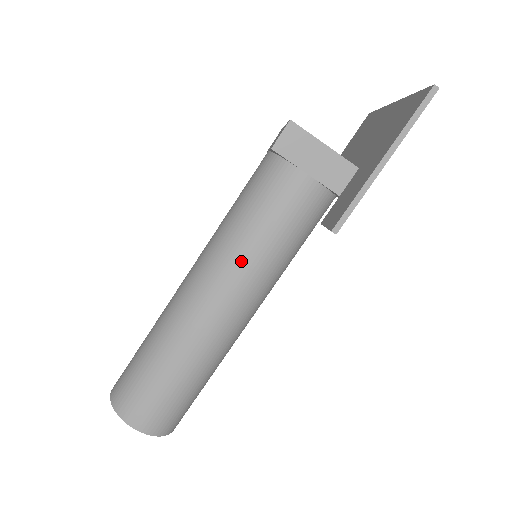
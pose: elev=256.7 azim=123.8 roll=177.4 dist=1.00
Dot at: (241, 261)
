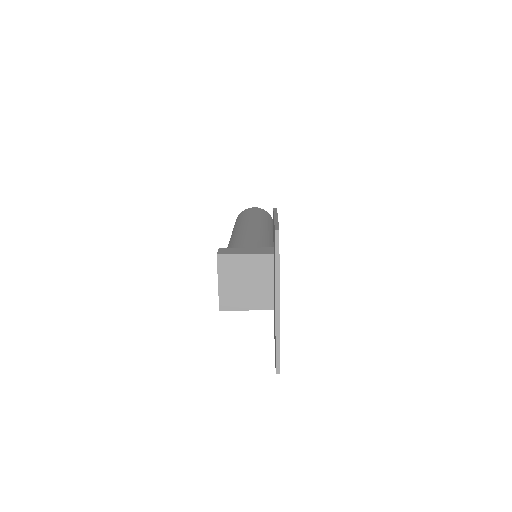
Dot at: occluded
